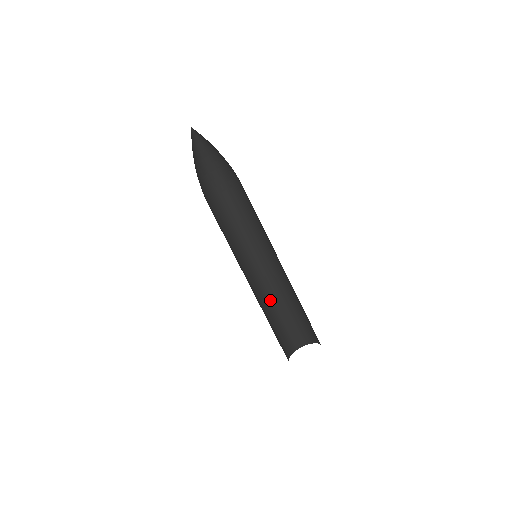
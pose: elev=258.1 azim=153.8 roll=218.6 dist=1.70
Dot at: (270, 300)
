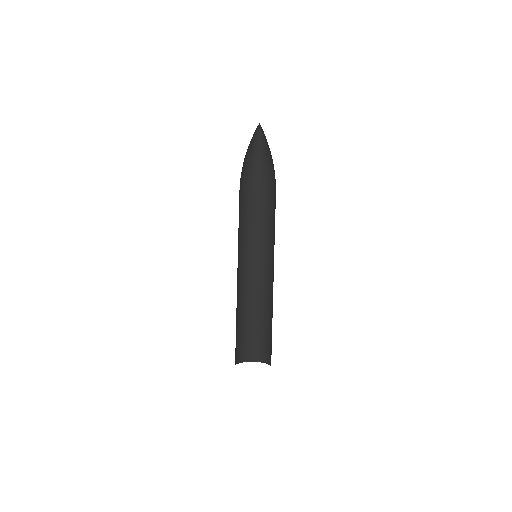
Dot at: (256, 304)
